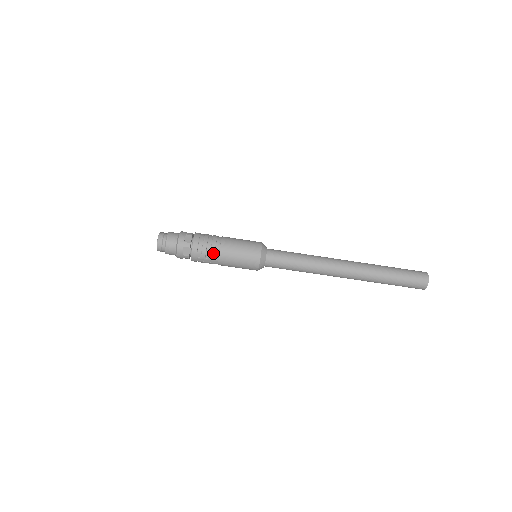
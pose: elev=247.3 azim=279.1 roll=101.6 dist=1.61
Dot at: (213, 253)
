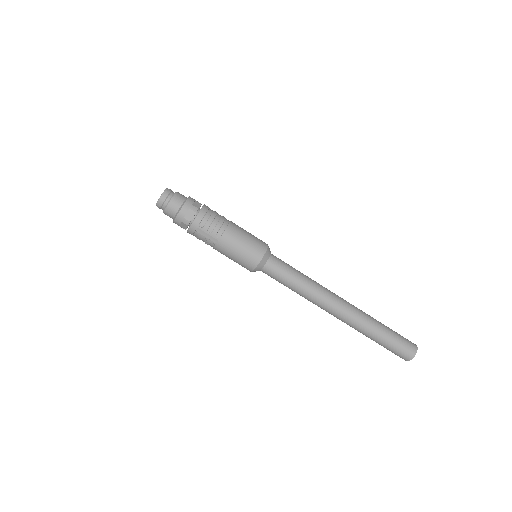
Dot at: (218, 228)
